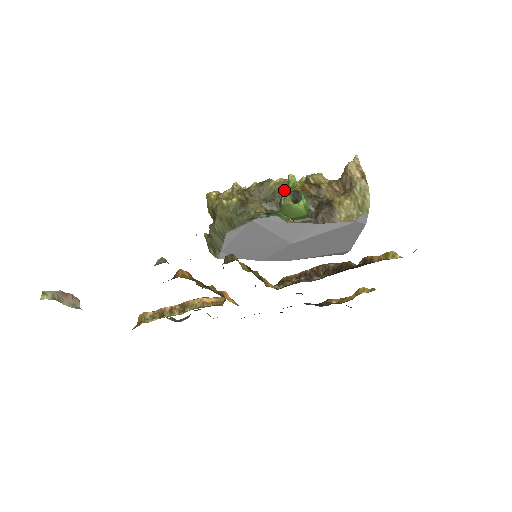
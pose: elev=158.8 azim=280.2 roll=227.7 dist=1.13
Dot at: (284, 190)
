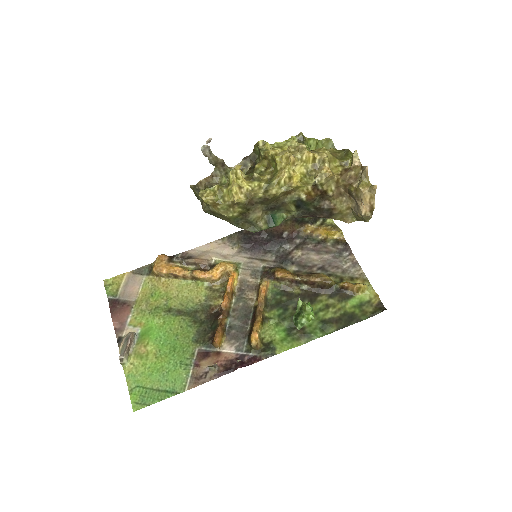
Dot at: (288, 194)
